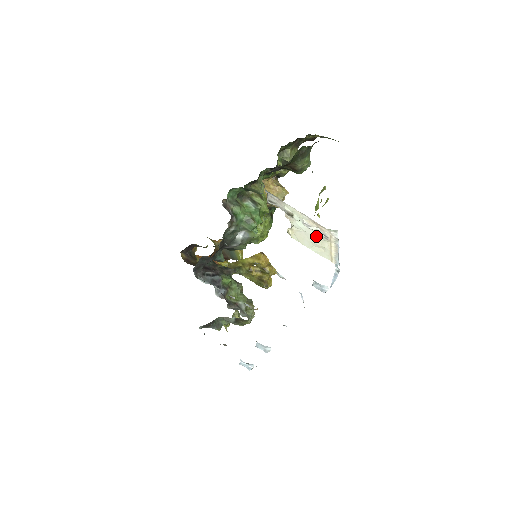
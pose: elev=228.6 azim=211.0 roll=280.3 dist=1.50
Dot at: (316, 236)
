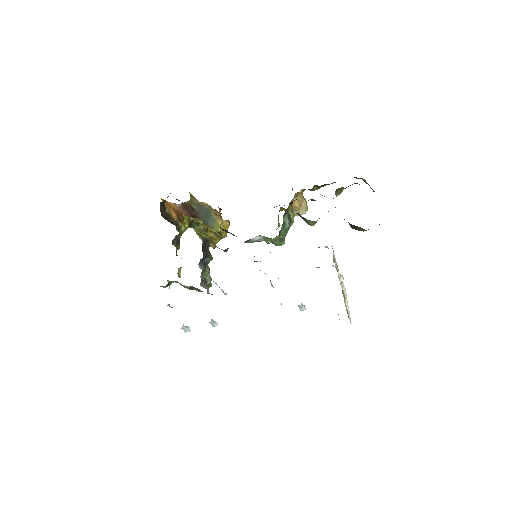
Dot at: (343, 292)
